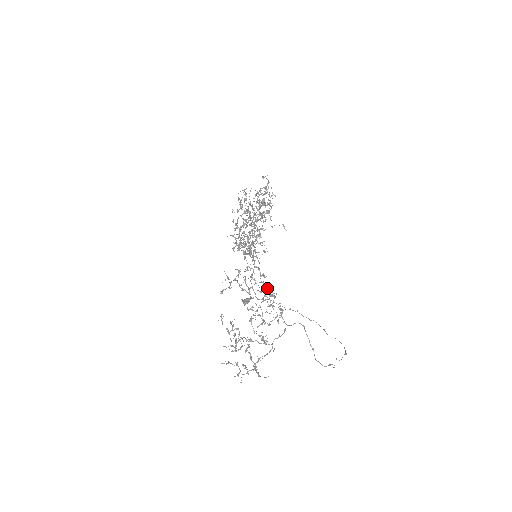
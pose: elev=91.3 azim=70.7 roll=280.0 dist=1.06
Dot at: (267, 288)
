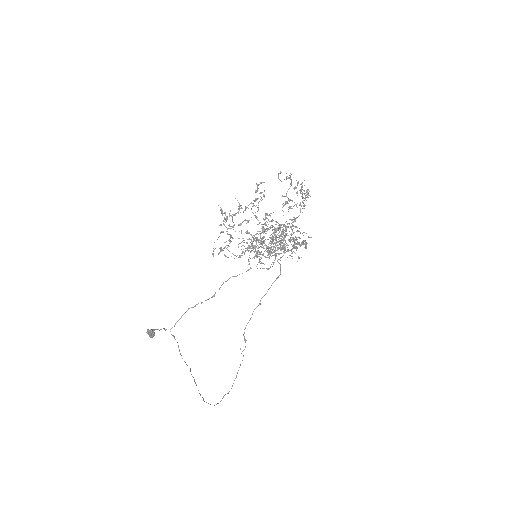
Dot at: occluded
